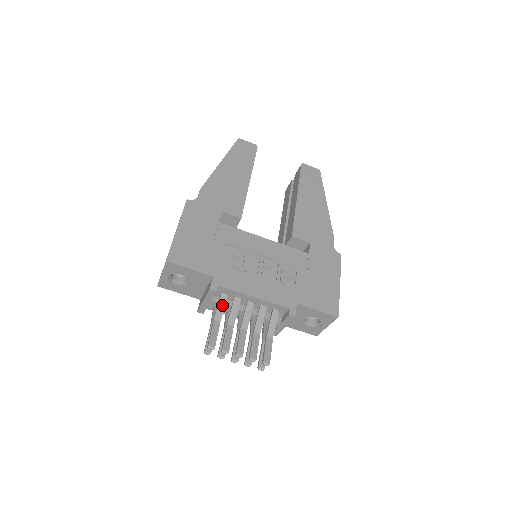
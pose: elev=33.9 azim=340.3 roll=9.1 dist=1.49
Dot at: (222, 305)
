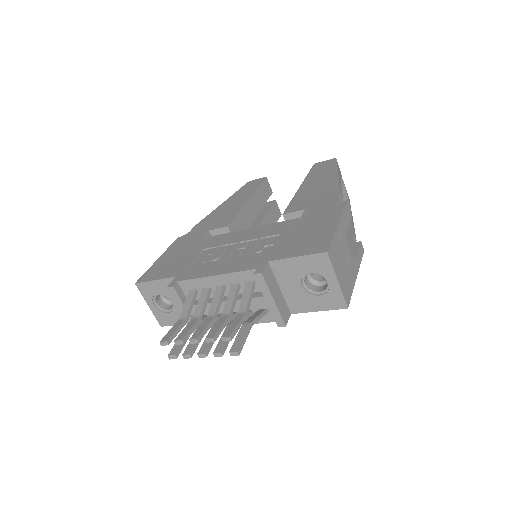
Dot at: (189, 302)
